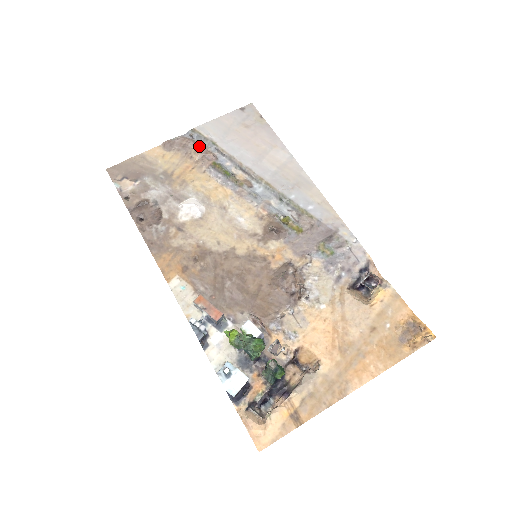
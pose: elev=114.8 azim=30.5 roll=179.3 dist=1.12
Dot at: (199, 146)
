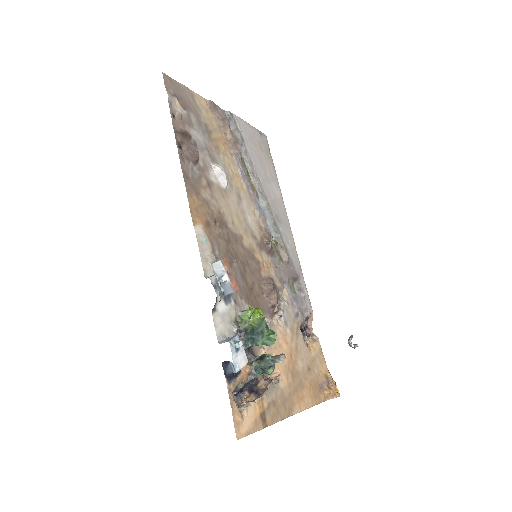
Dot at: (231, 130)
